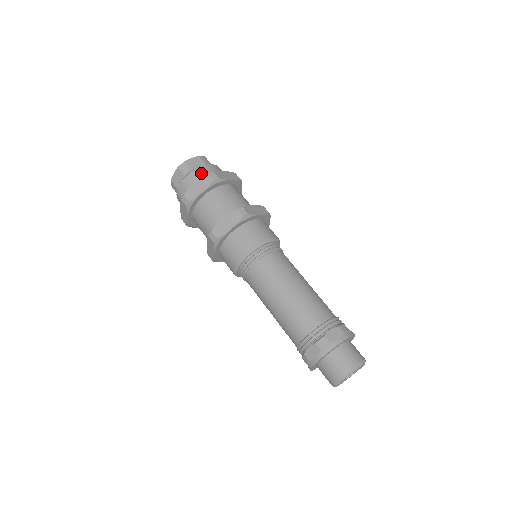
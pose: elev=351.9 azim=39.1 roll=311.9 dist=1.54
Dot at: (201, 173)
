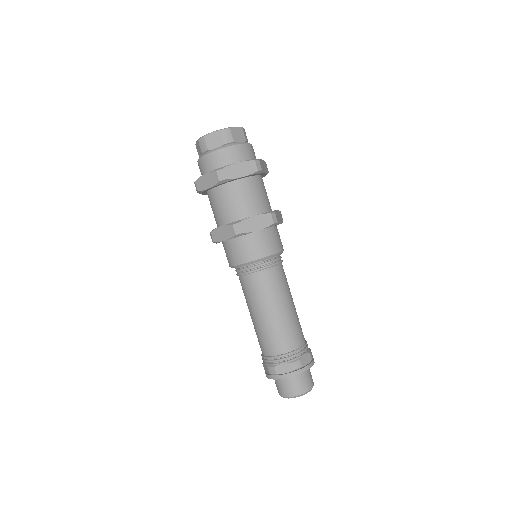
Dot at: (215, 160)
